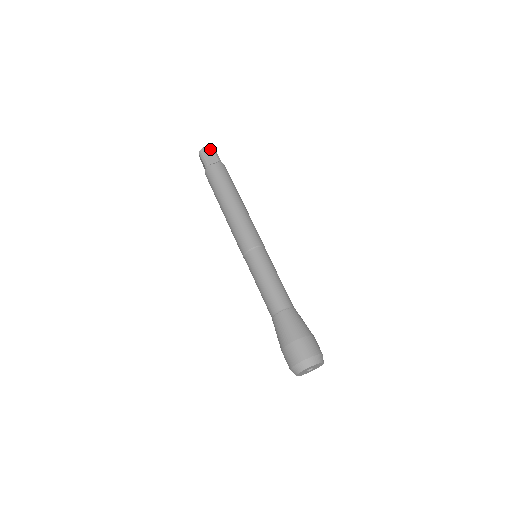
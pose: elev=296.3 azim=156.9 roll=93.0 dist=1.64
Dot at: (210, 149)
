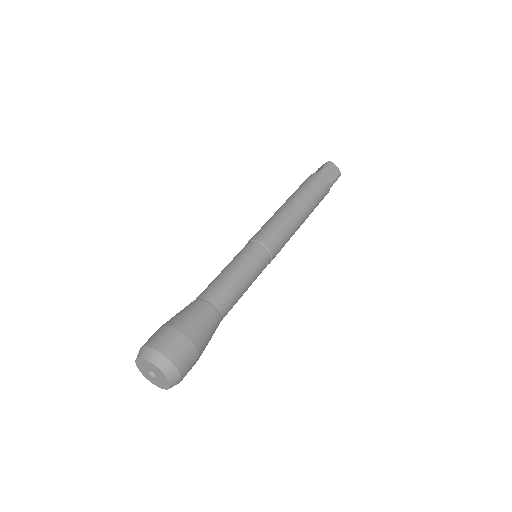
Dot at: (337, 172)
